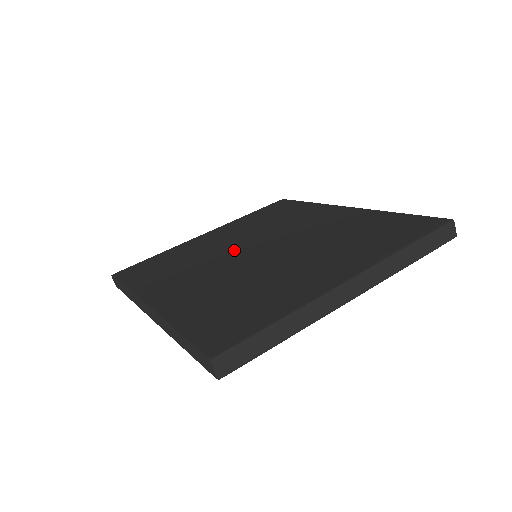
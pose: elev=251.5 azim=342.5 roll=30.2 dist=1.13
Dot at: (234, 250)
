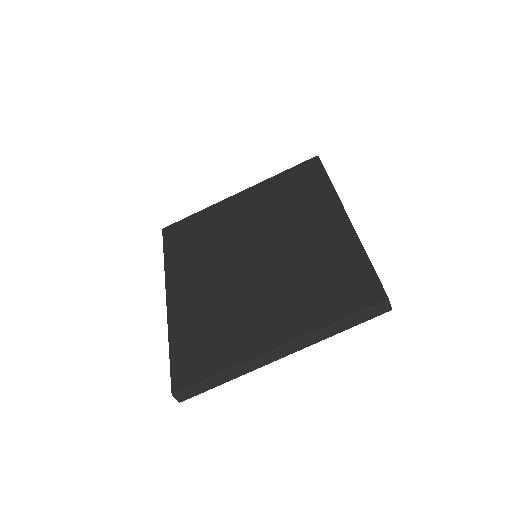
Dot at: (242, 244)
